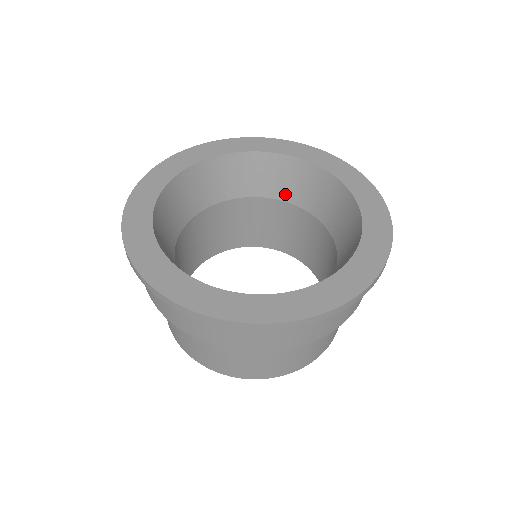
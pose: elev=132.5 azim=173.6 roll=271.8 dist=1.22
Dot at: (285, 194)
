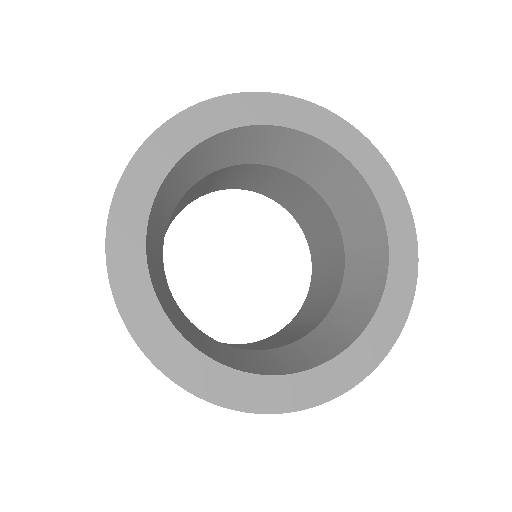
Dot at: (236, 159)
